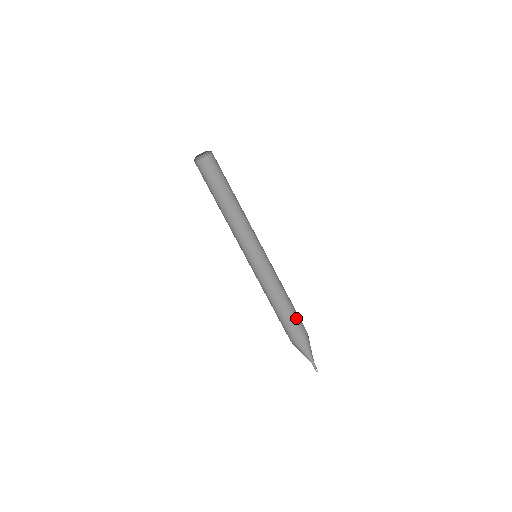
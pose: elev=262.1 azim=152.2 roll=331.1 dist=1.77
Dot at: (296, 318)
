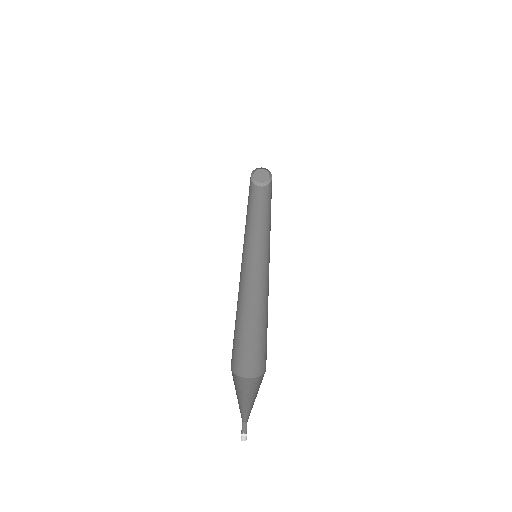
Dot at: (256, 353)
